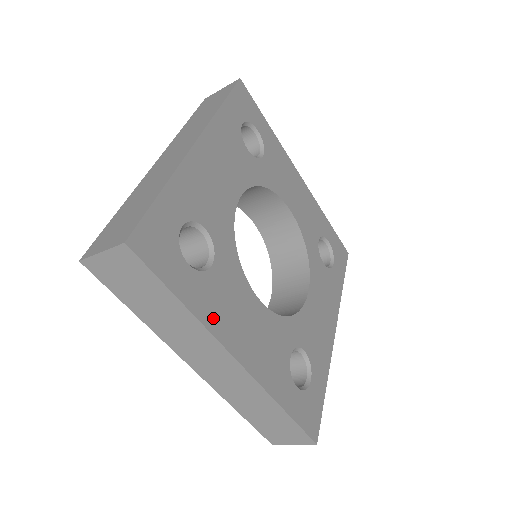
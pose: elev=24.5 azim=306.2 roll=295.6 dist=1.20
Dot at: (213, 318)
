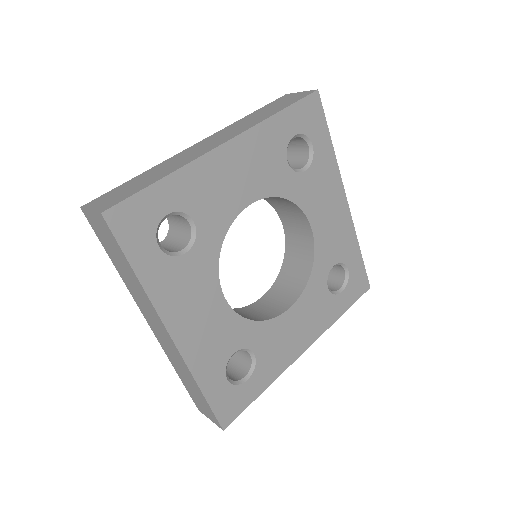
Dot at: (163, 296)
